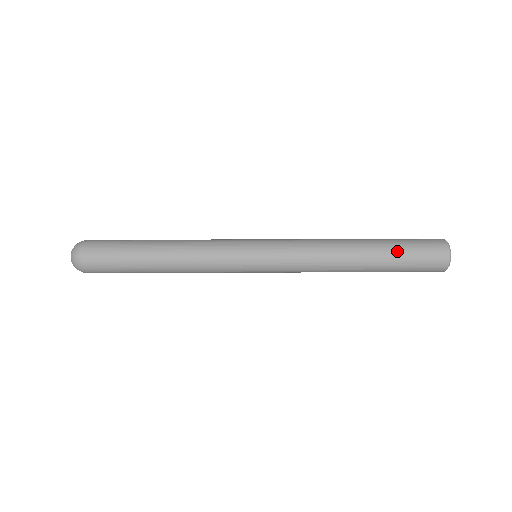
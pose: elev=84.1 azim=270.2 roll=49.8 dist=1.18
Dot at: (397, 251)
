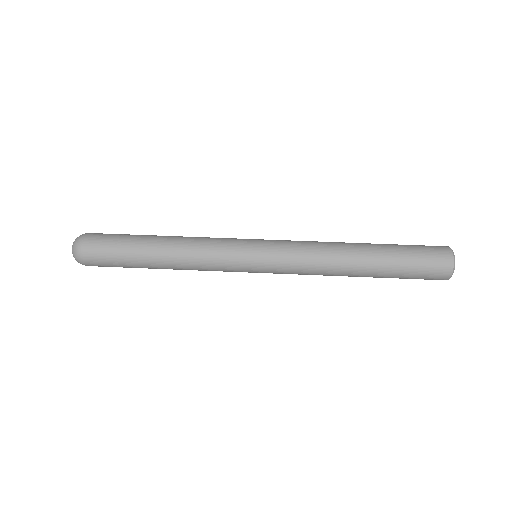
Dot at: (397, 246)
